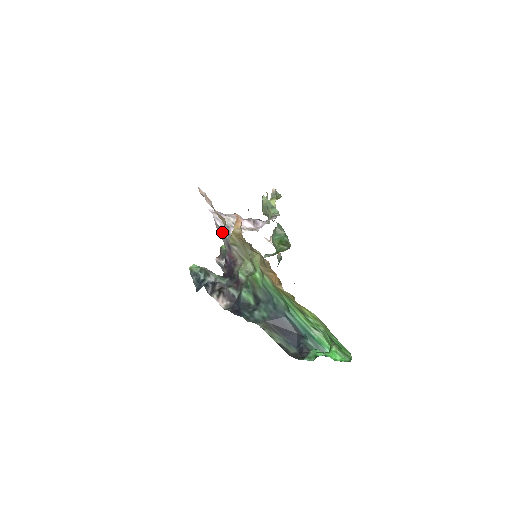
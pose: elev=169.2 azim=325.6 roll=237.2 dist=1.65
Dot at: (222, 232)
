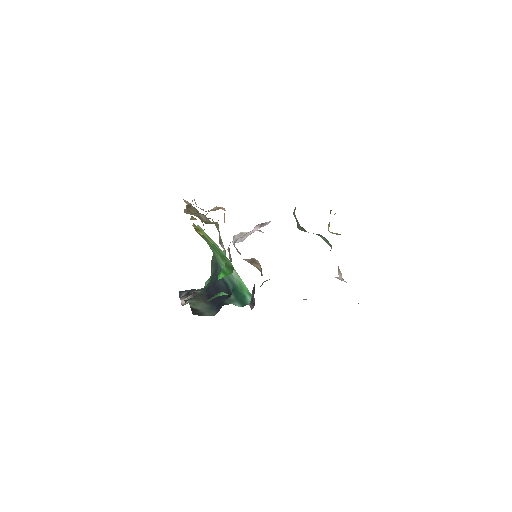
Dot at: (239, 252)
